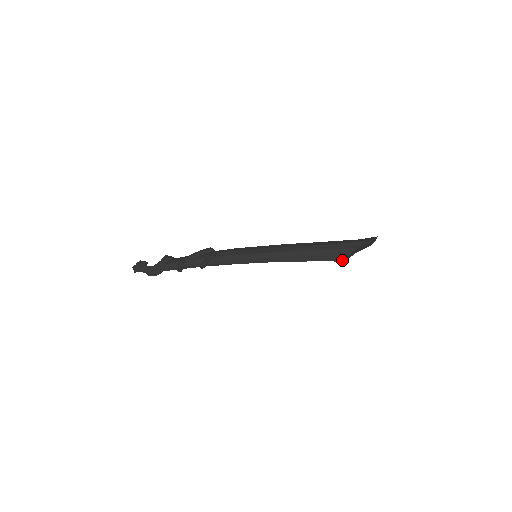
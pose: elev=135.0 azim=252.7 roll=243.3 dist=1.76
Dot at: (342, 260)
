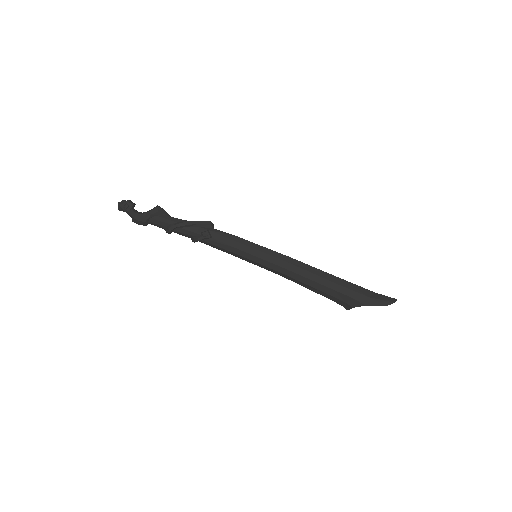
Dot at: (344, 306)
